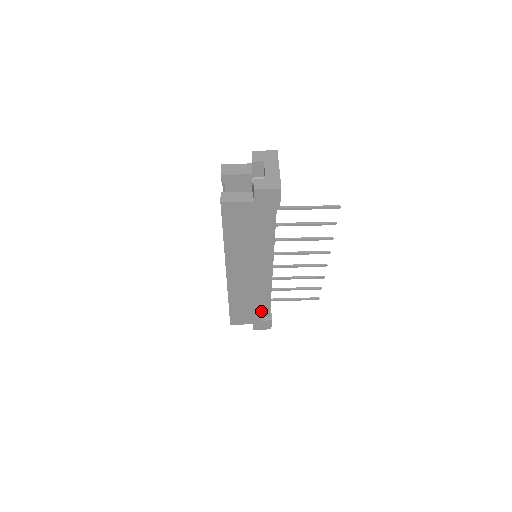
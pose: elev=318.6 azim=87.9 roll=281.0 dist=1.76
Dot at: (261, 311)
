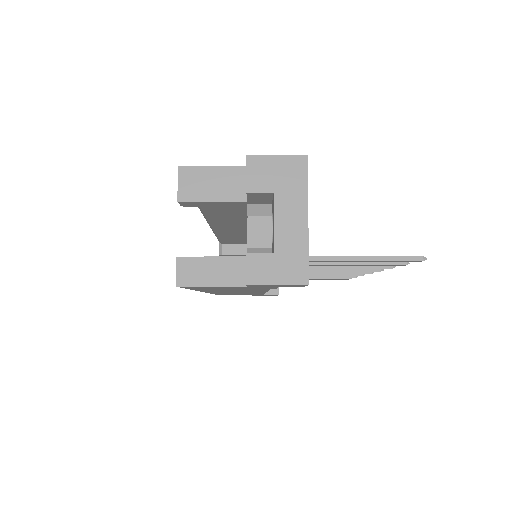
Dot at: occluded
